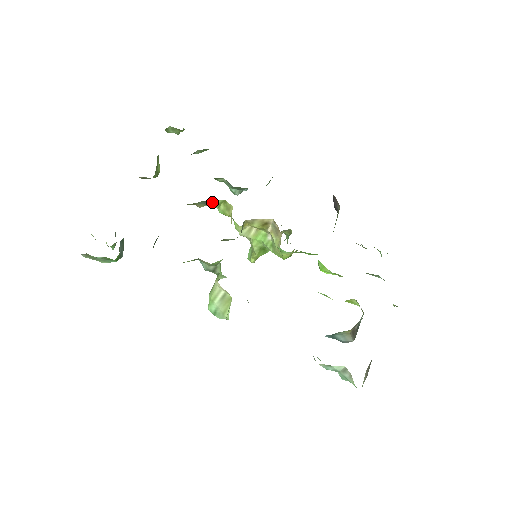
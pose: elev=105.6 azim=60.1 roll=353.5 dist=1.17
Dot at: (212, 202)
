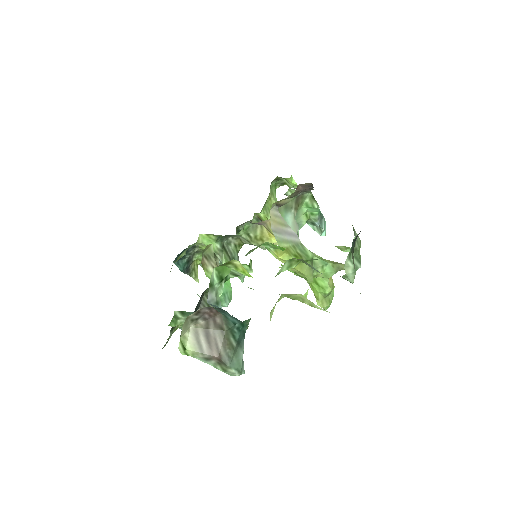
Dot at: (260, 218)
